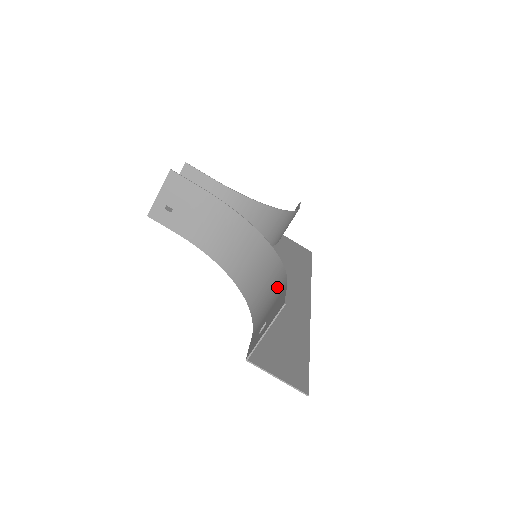
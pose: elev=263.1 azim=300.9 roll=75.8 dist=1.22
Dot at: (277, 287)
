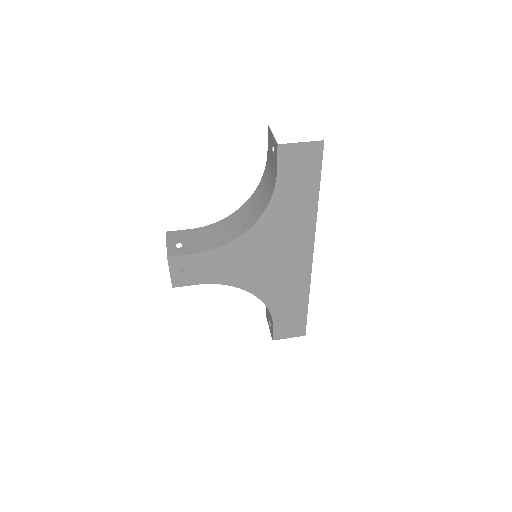
Dot at: (268, 170)
